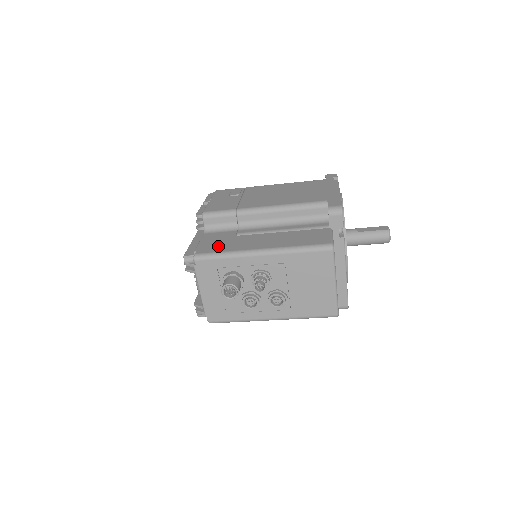
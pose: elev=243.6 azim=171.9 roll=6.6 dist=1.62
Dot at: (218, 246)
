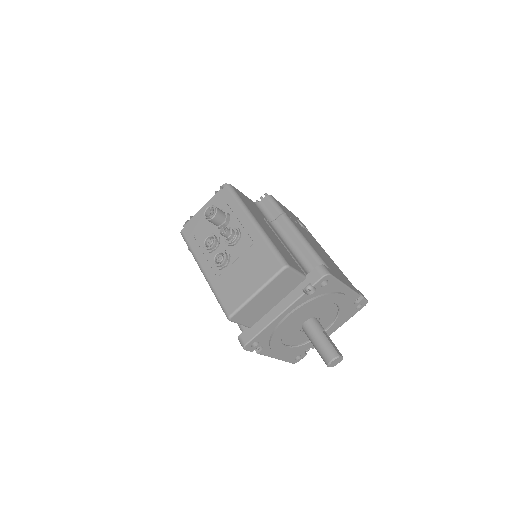
Dot at: (246, 200)
